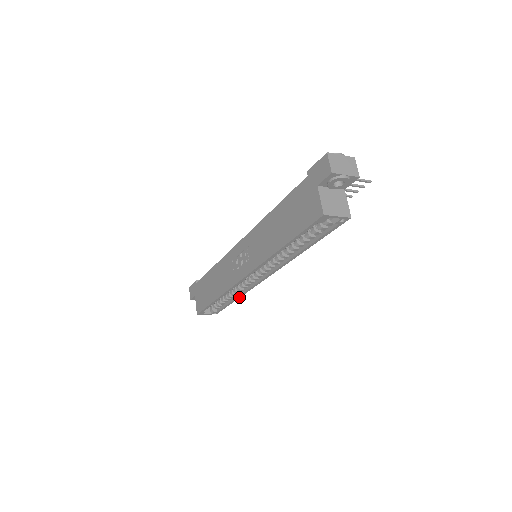
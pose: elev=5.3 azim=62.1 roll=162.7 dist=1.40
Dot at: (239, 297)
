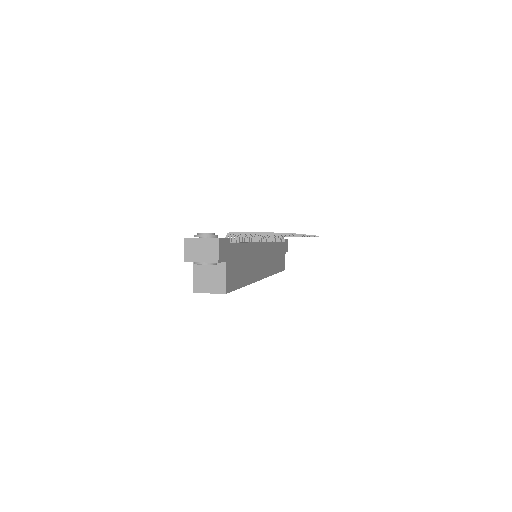
Dot at: occluded
